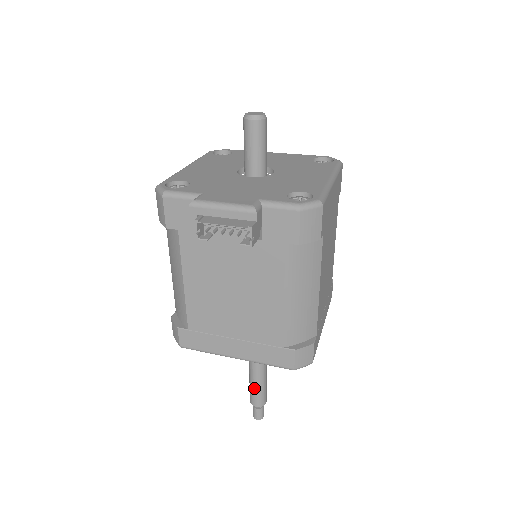
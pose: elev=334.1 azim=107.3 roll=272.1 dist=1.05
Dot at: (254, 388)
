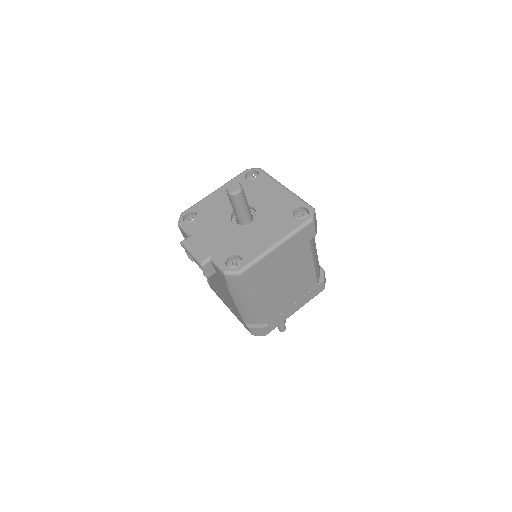
Dot at: occluded
